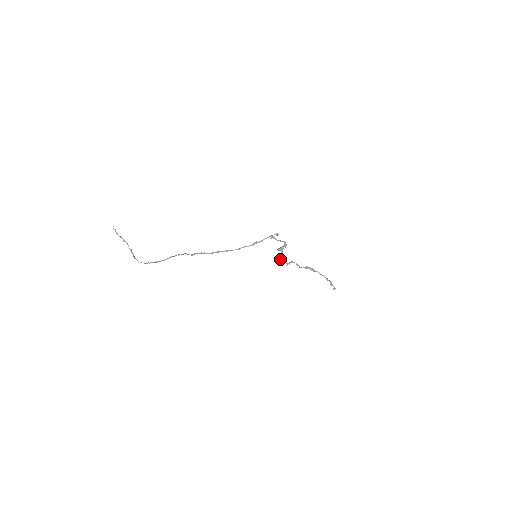
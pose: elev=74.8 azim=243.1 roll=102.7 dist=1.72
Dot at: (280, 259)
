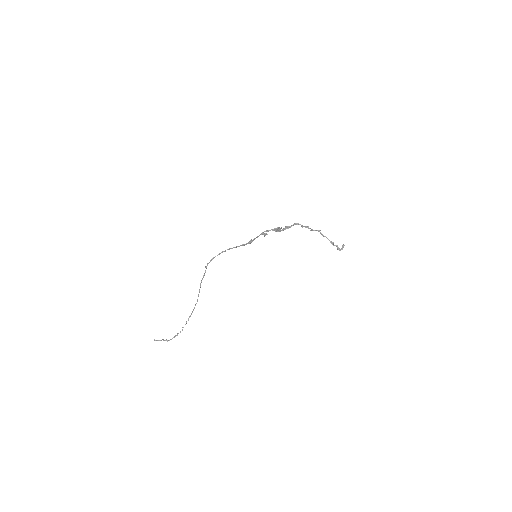
Dot at: (282, 230)
